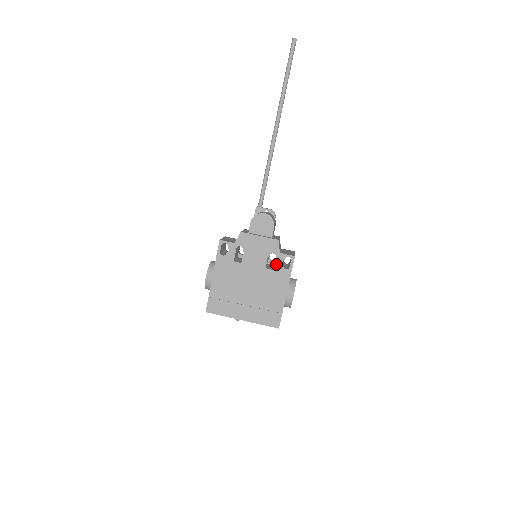
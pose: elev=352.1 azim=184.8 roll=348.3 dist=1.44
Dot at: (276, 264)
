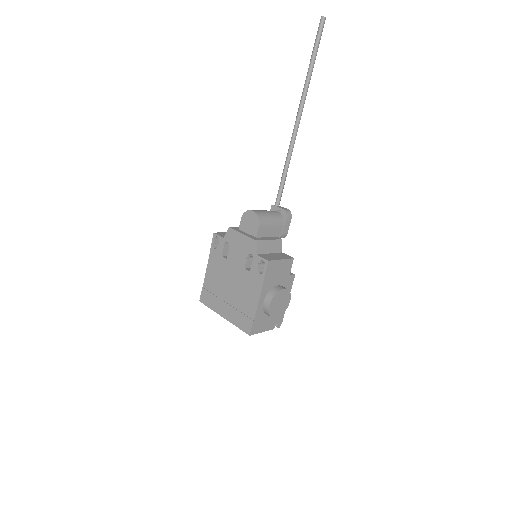
Dot at: (253, 266)
